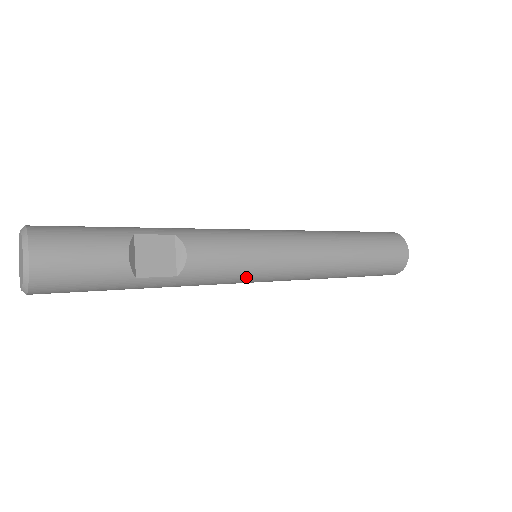
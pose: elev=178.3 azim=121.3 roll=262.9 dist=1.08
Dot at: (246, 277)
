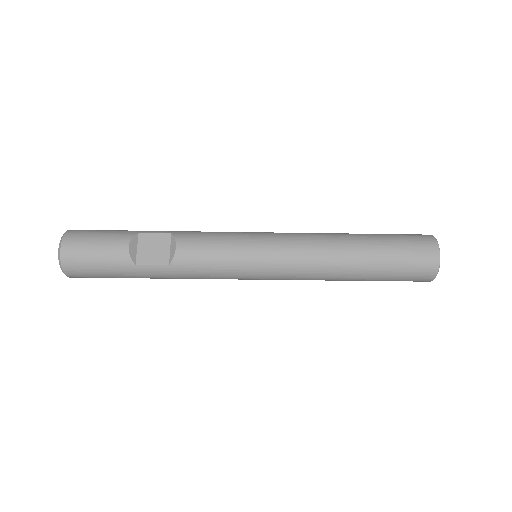
Dot at: (236, 270)
